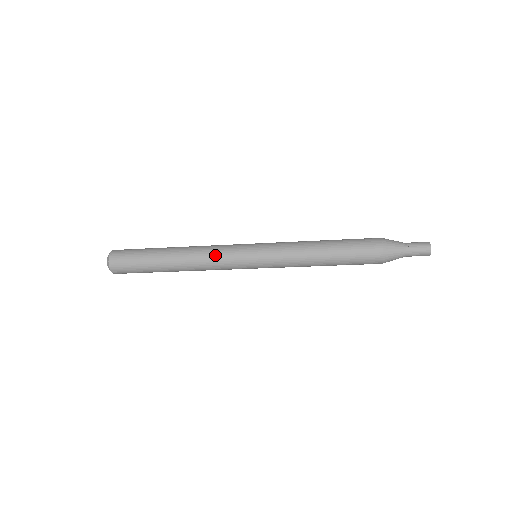
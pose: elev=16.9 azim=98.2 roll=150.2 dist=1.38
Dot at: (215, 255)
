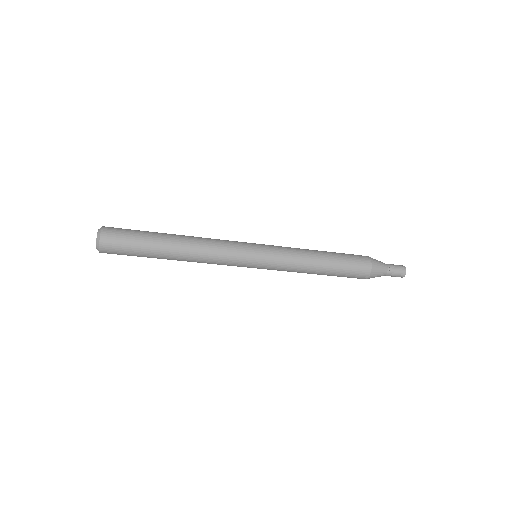
Dot at: (219, 258)
